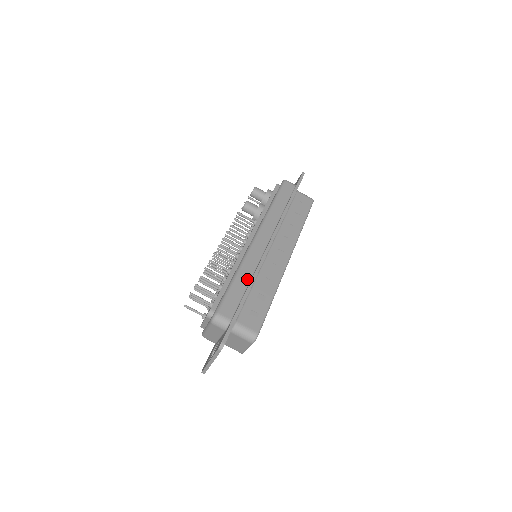
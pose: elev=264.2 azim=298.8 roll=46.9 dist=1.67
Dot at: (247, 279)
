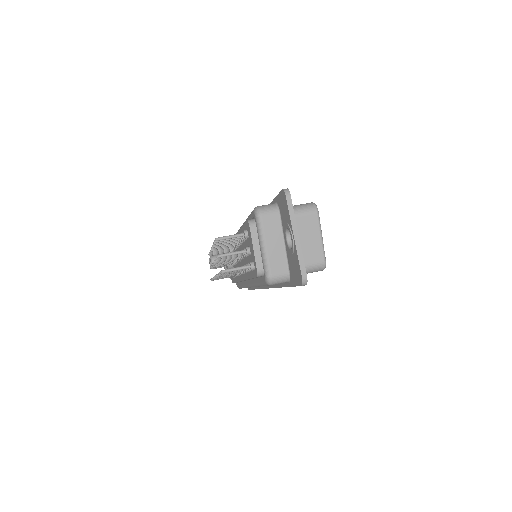
Dot at: occluded
